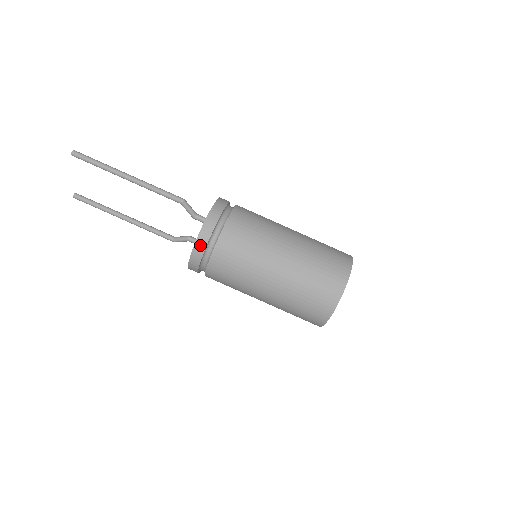
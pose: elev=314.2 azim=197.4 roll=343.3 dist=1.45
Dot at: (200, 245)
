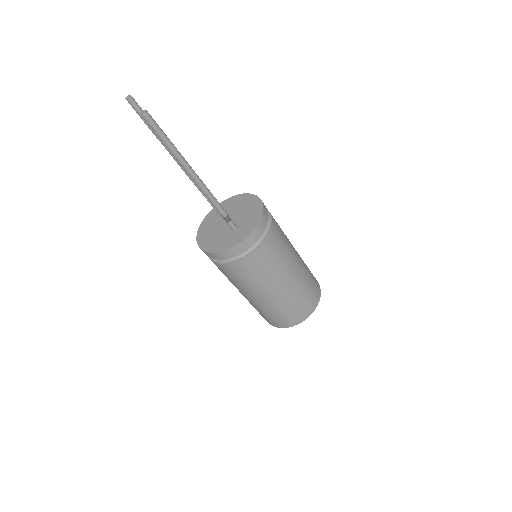
Dot at: (213, 256)
